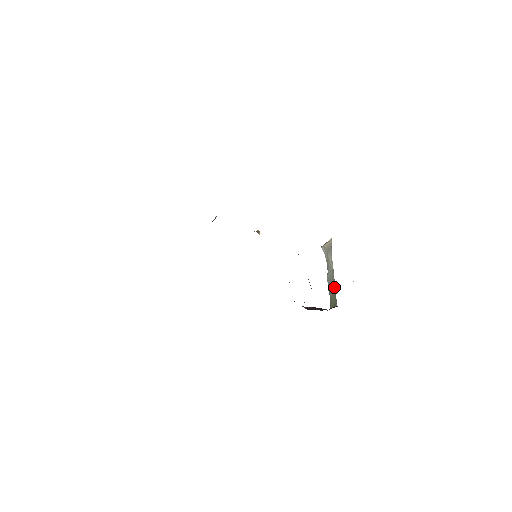
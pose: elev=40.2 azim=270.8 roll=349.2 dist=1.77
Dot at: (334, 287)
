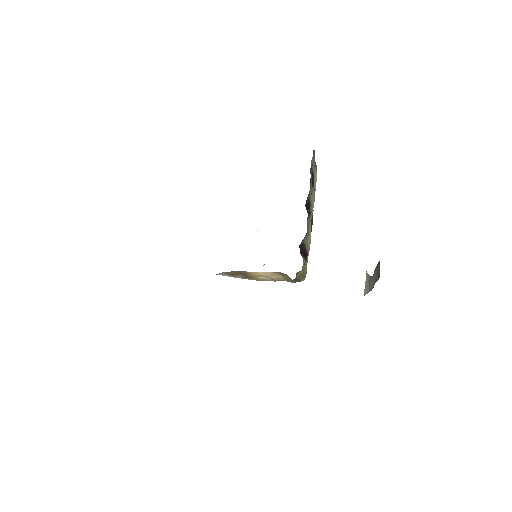
Dot at: (376, 267)
